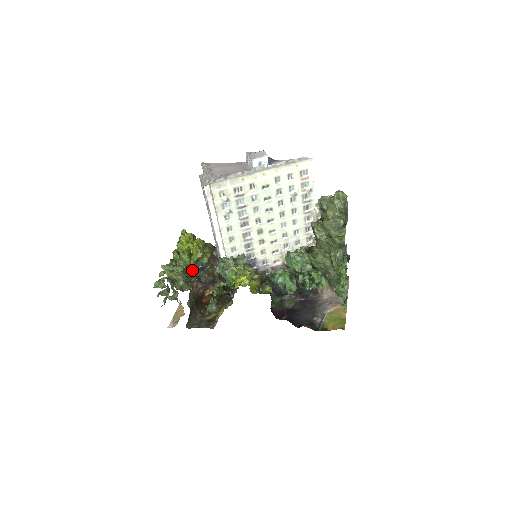
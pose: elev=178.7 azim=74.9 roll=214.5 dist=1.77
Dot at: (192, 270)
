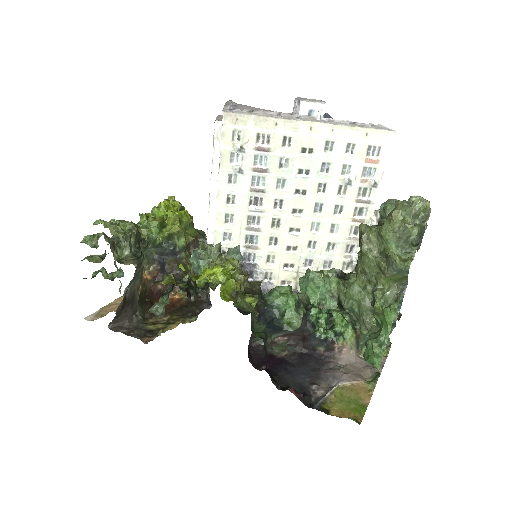
Dot at: (157, 249)
